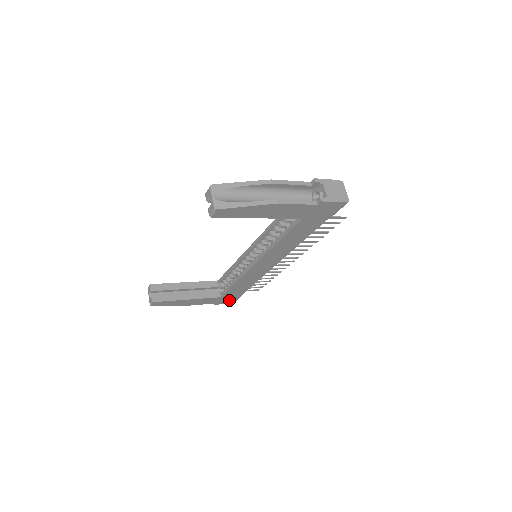
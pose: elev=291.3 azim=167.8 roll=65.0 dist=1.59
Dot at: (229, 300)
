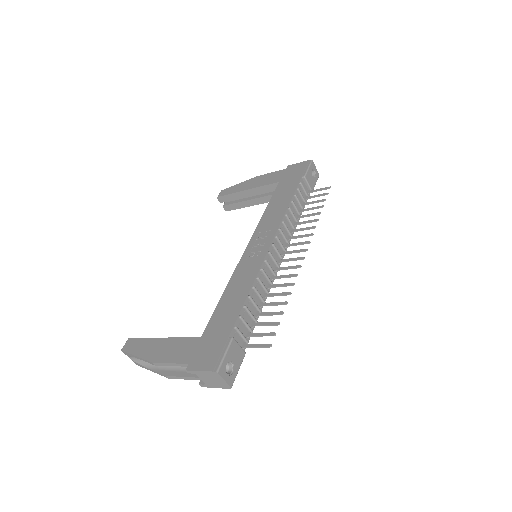
Dot at: occluded
